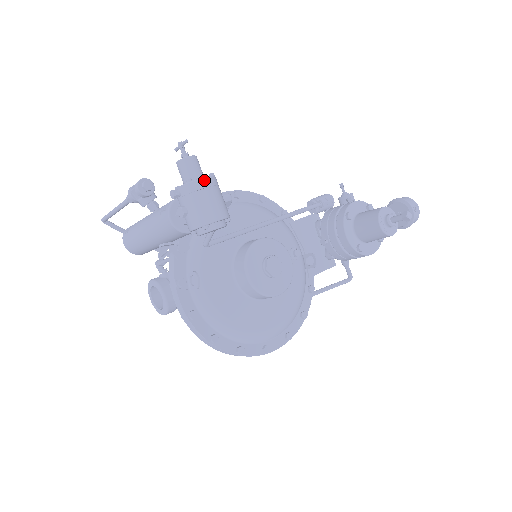
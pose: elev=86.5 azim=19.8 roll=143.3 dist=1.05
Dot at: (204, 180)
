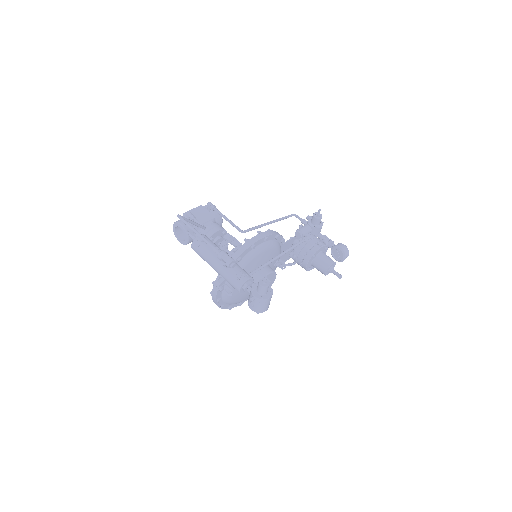
Dot at: (269, 299)
